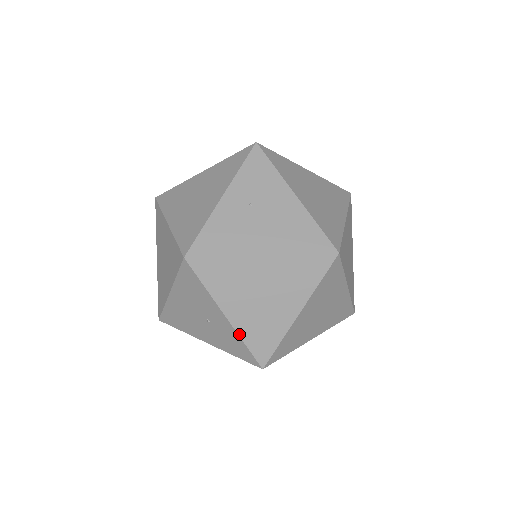
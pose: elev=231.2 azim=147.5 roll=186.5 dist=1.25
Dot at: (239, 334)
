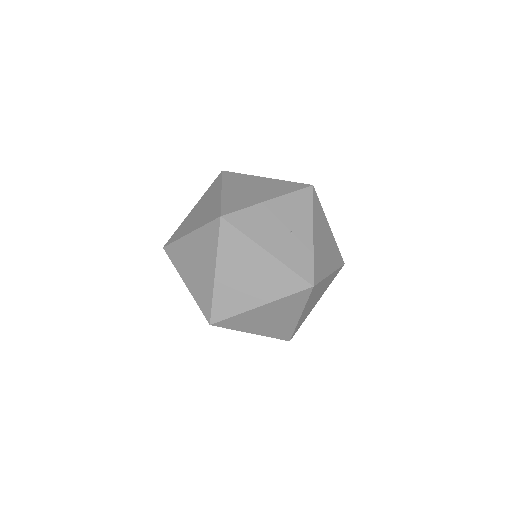
Dot at: (314, 251)
